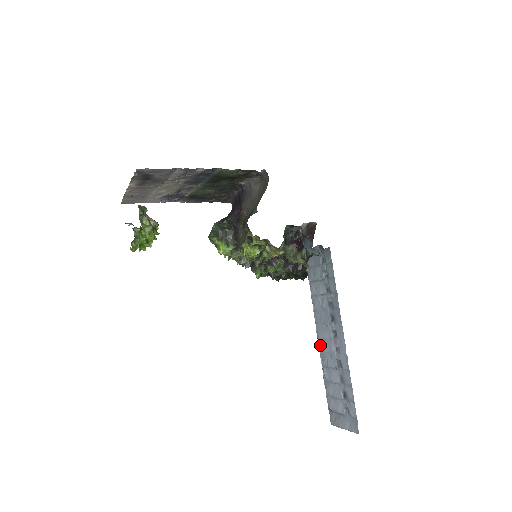
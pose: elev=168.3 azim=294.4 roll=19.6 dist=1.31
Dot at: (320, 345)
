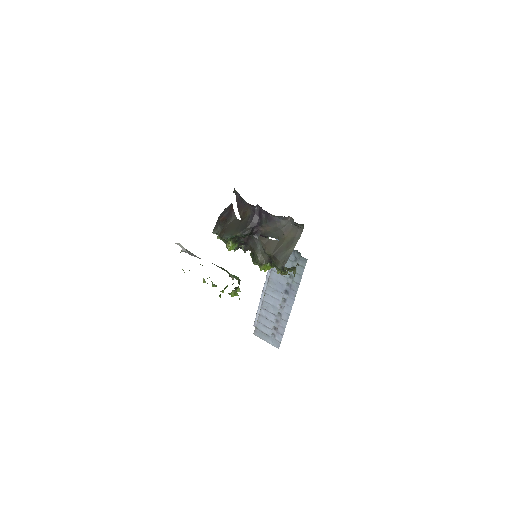
Dot at: (265, 297)
